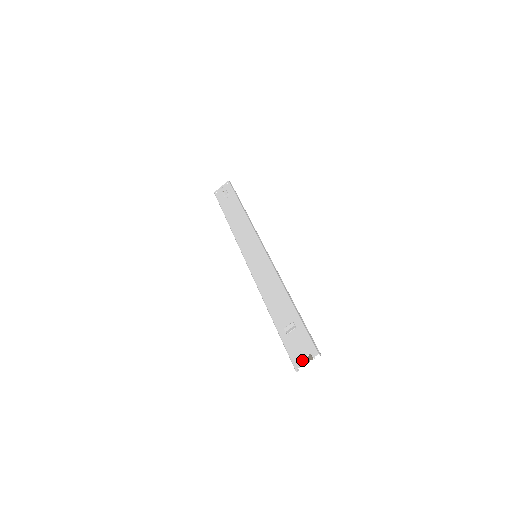
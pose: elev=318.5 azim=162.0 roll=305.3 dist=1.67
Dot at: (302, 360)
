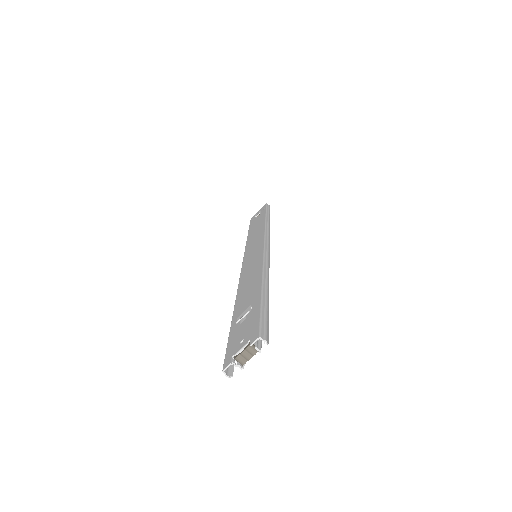
Dot at: (237, 354)
